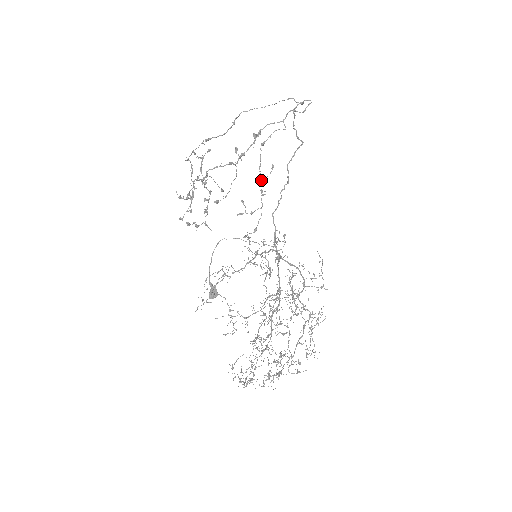
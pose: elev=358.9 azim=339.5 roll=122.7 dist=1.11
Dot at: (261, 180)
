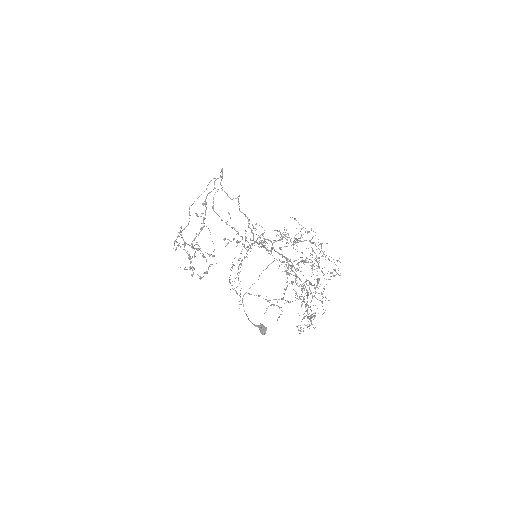
Dot at: occluded
